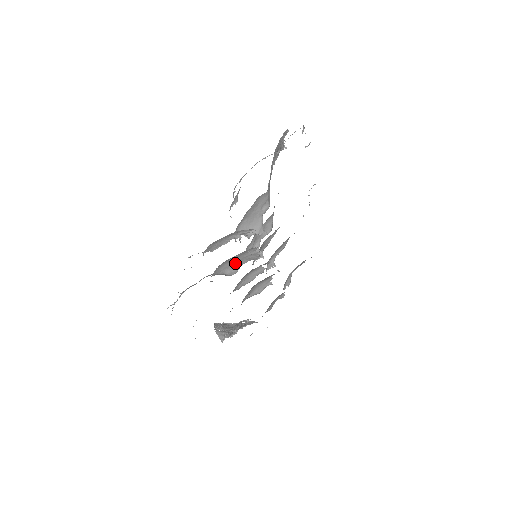
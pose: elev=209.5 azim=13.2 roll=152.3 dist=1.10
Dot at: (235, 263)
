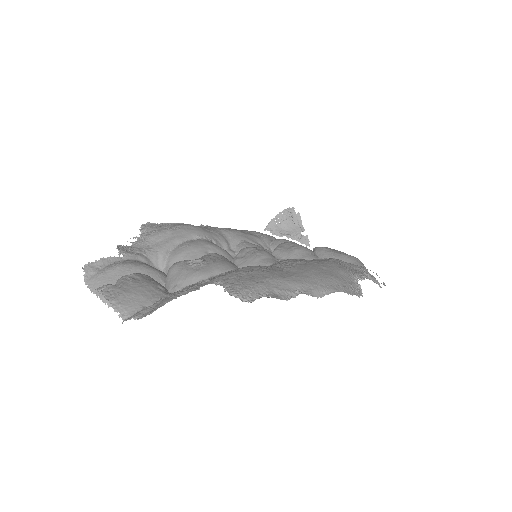
Dot at: occluded
